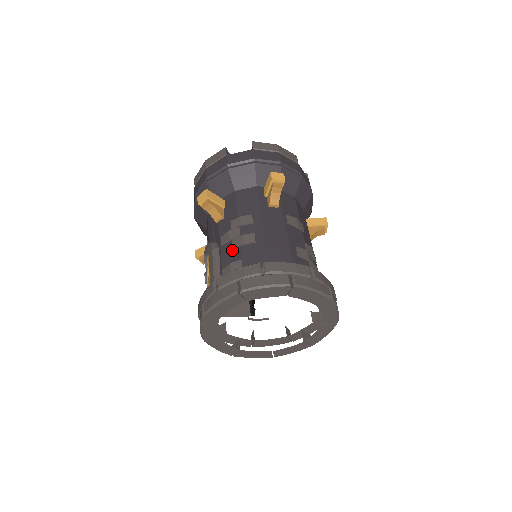
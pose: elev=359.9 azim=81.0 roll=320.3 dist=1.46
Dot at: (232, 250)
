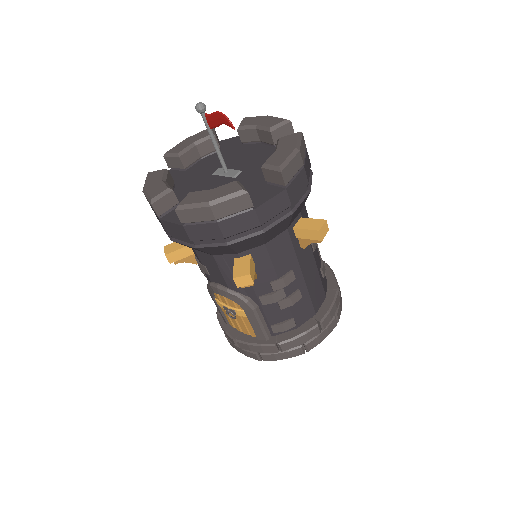
Dot at: (279, 310)
